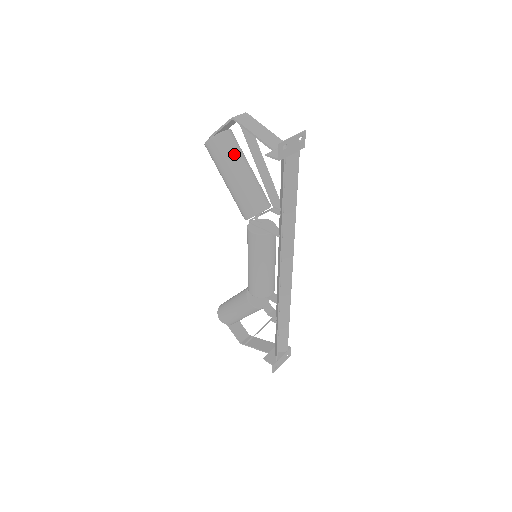
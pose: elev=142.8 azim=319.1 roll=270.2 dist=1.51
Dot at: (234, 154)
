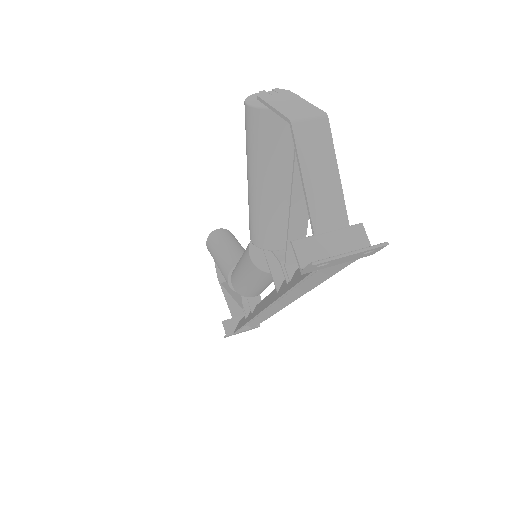
Dot at: (277, 154)
